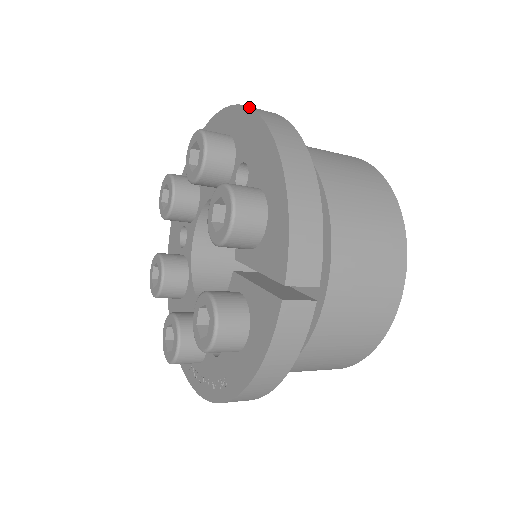
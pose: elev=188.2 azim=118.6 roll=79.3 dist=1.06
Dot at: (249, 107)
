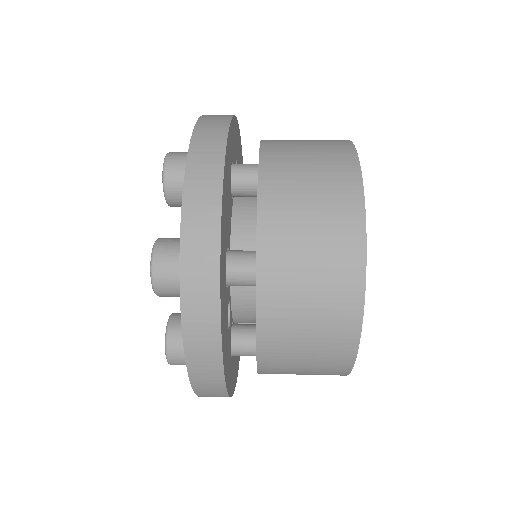
Dot at: (181, 326)
